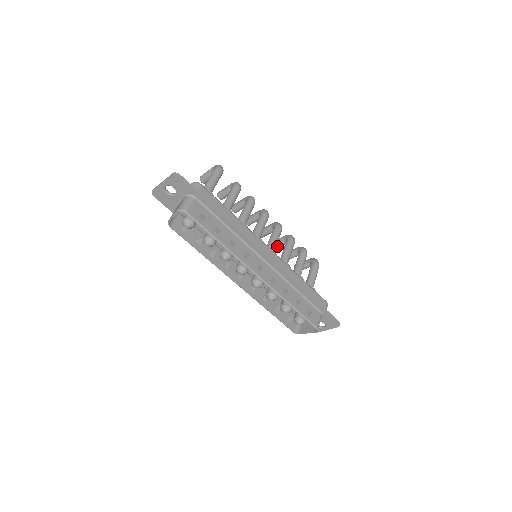
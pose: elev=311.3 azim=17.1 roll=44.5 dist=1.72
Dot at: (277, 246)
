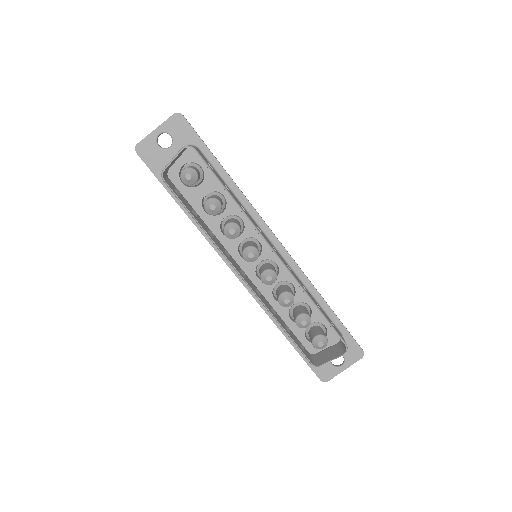
Dot at: occluded
